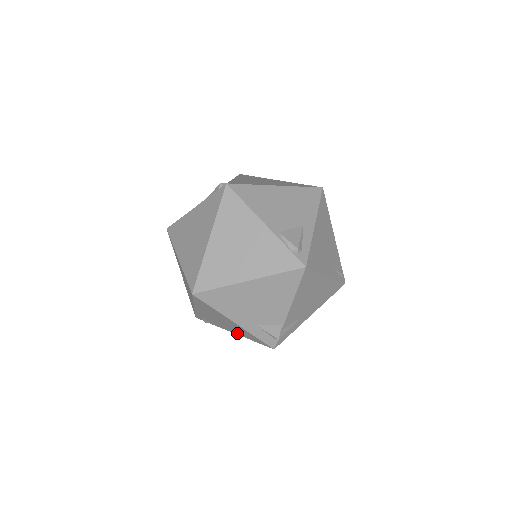
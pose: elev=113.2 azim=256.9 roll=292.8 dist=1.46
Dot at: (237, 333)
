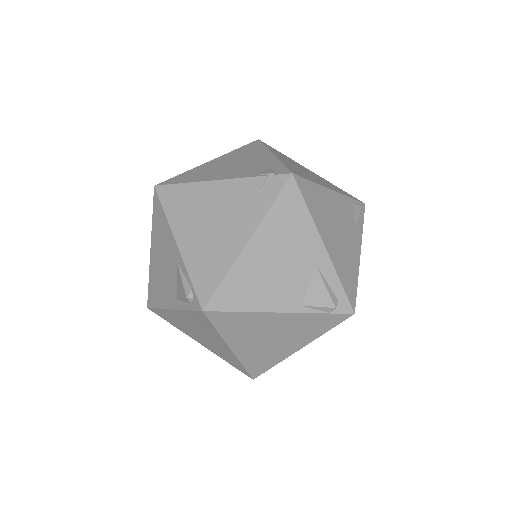
Dot at: occluded
